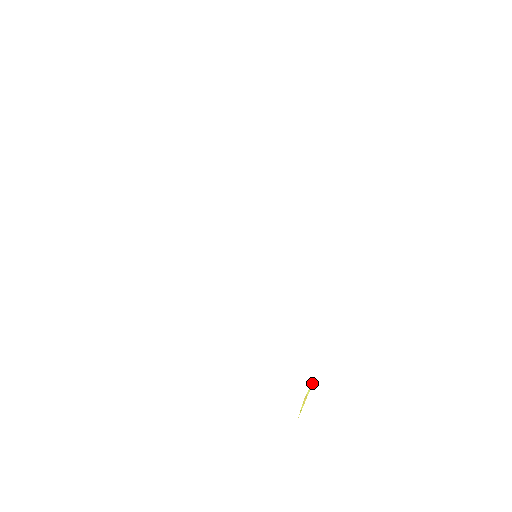
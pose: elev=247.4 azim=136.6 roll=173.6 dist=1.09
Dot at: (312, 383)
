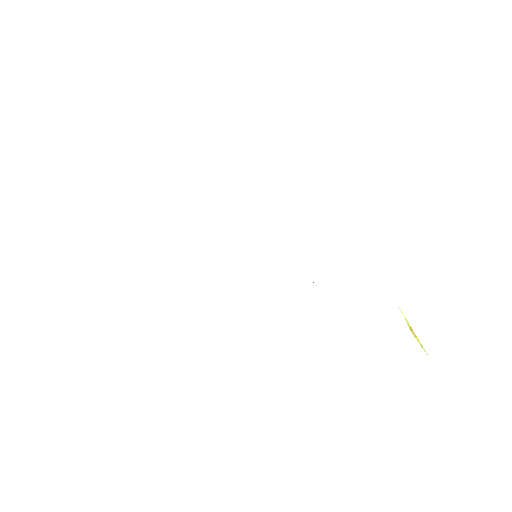
Dot at: occluded
